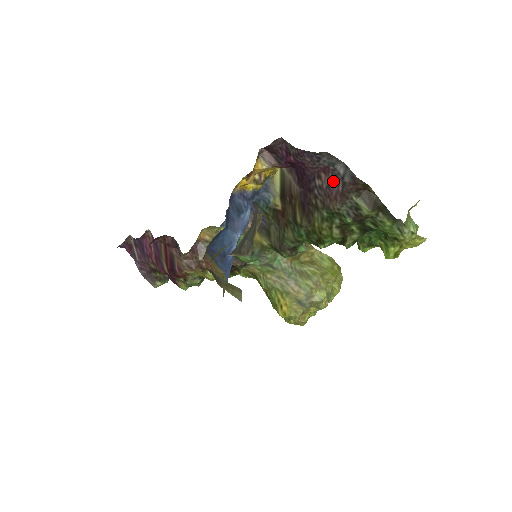
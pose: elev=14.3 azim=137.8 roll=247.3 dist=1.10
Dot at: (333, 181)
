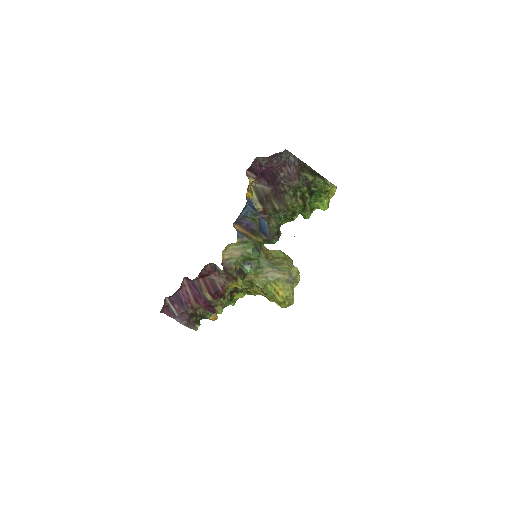
Dot at: (290, 169)
